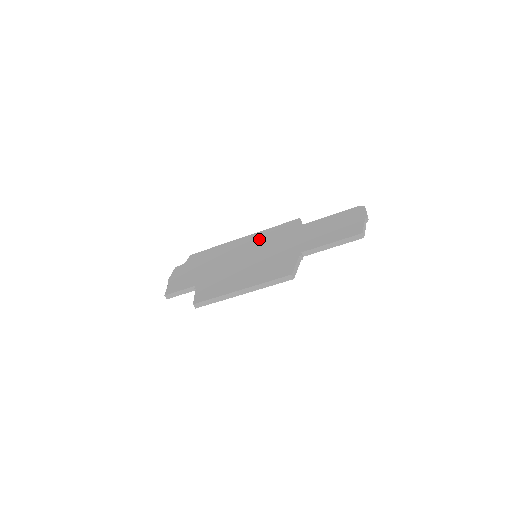
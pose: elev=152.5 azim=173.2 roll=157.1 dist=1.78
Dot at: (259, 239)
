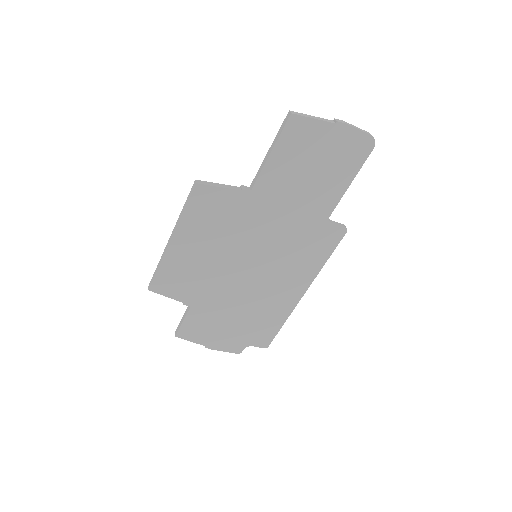
Dot at: occluded
